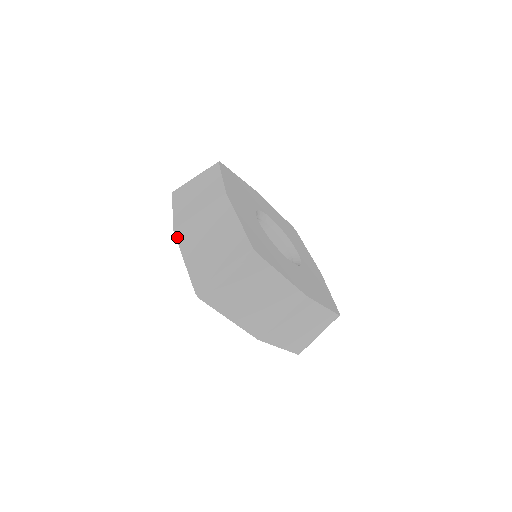
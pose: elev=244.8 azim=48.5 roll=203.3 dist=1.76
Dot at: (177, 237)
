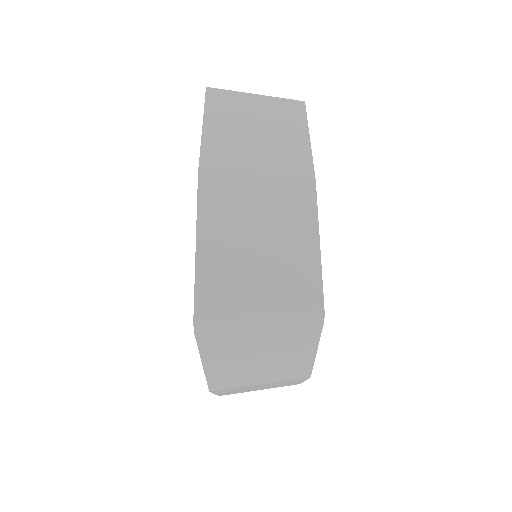
Dot at: occluded
